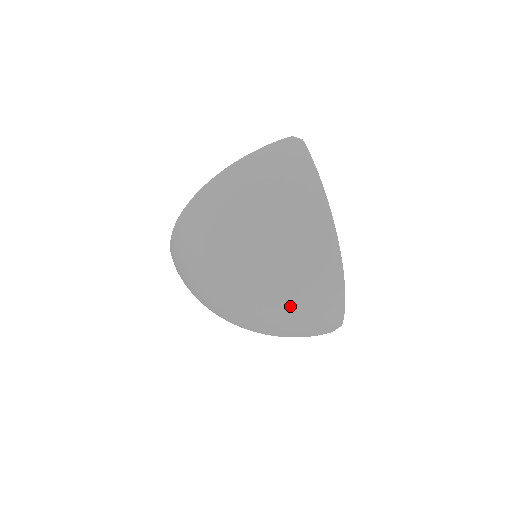
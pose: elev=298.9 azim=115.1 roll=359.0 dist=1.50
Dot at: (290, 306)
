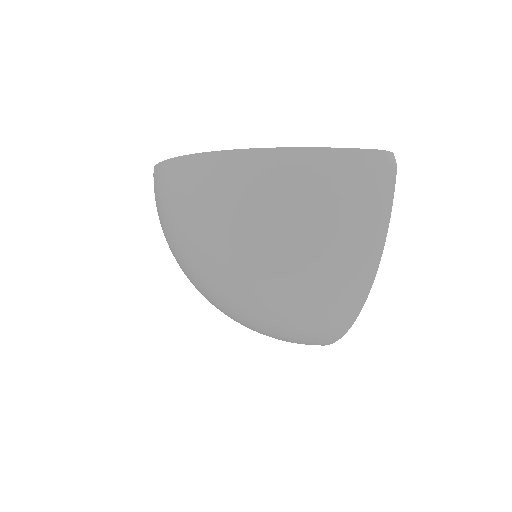
Dot at: (268, 329)
